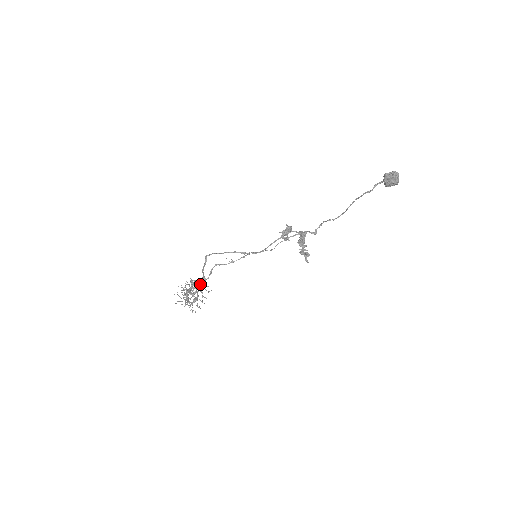
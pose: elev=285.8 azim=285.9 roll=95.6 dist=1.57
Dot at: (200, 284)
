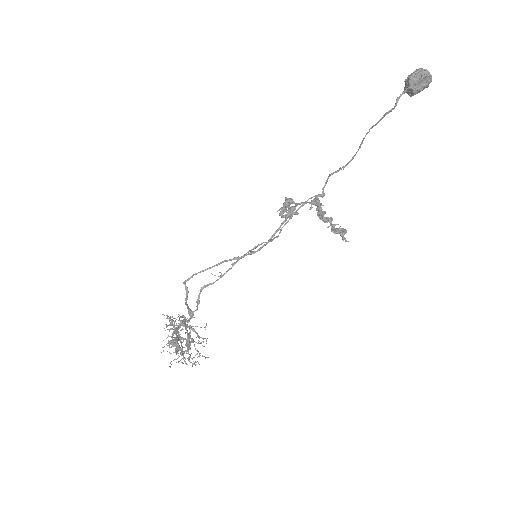
Dot at: (186, 321)
